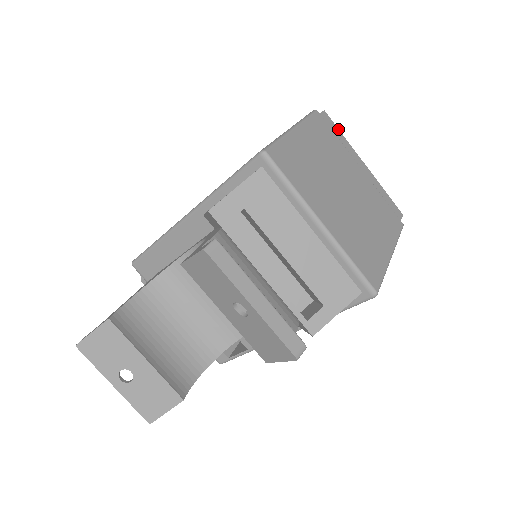
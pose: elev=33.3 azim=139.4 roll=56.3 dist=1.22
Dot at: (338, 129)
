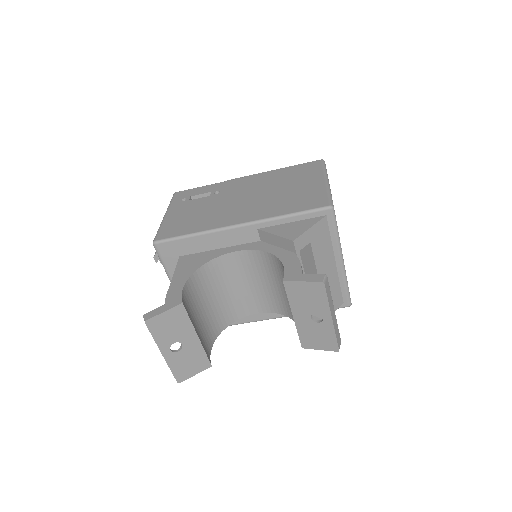
Dot at: occluded
